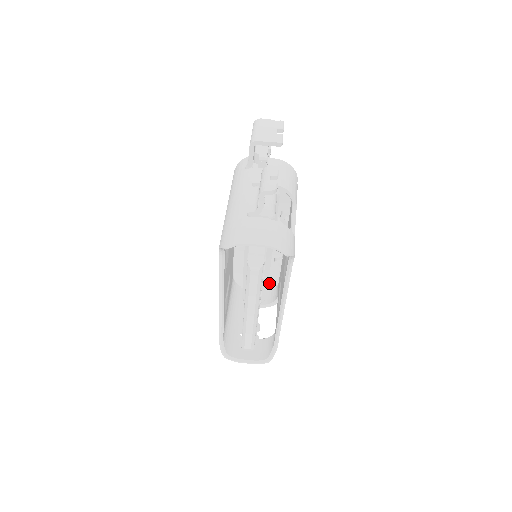
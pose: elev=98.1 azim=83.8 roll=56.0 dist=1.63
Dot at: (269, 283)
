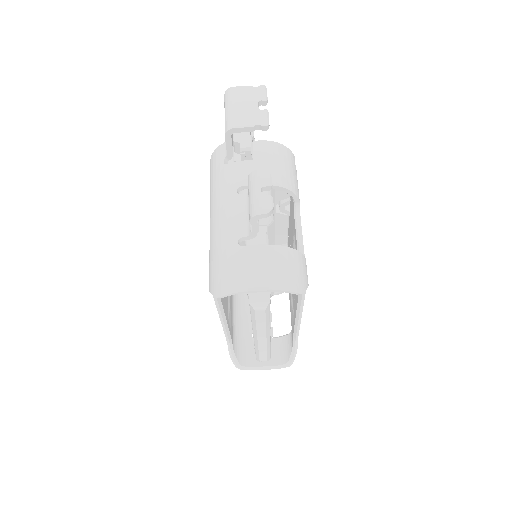
Dot at: occluded
